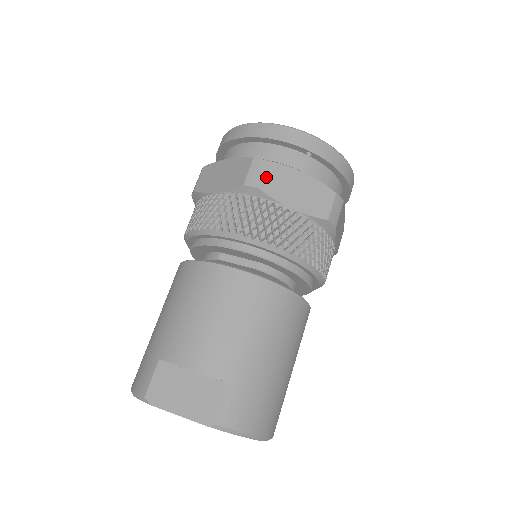
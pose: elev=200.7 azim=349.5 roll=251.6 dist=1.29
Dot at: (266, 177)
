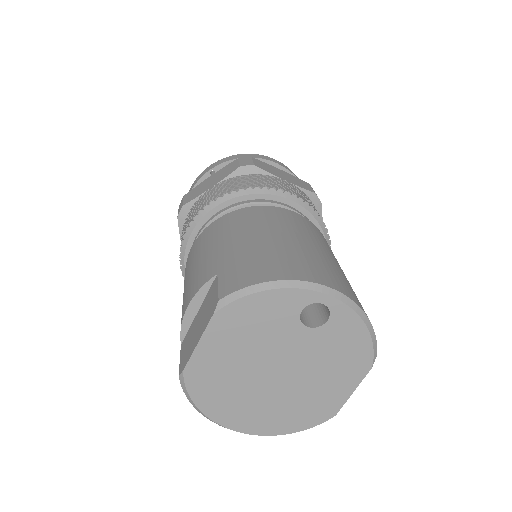
Dot at: (186, 200)
